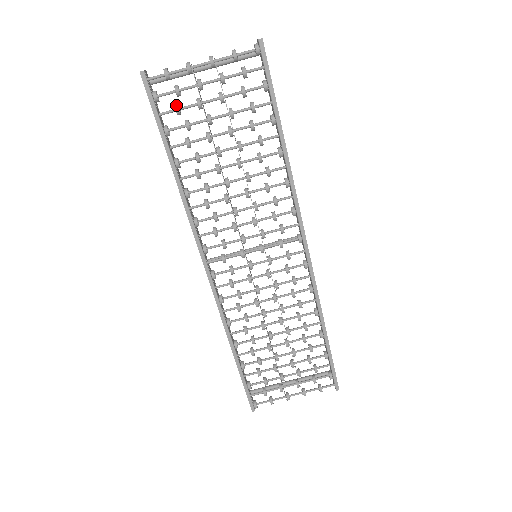
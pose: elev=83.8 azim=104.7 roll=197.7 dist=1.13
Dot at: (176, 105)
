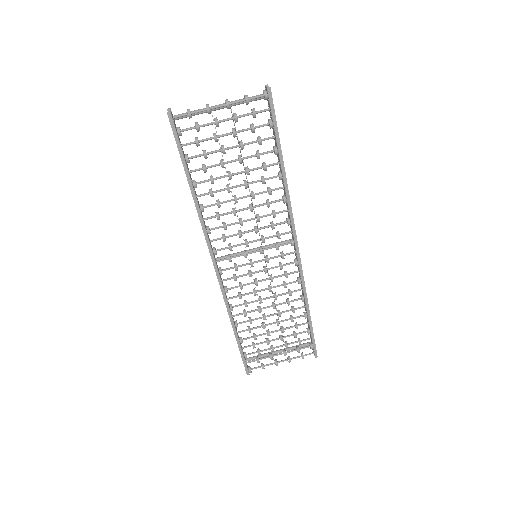
Dot at: (196, 139)
